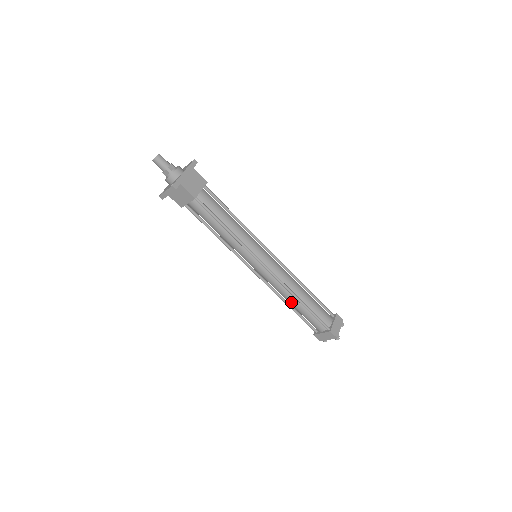
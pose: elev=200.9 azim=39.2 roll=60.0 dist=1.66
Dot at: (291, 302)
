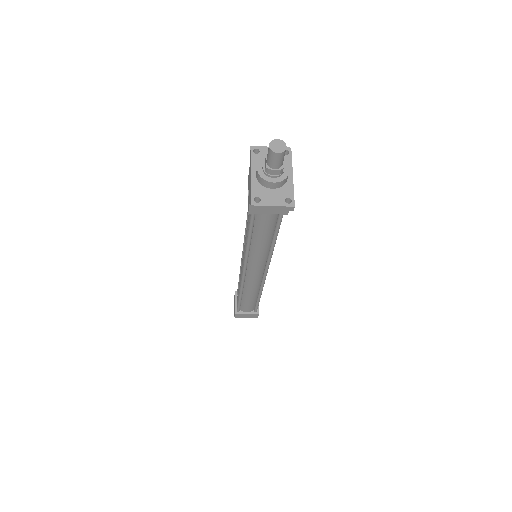
Dot at: (249, 295)
